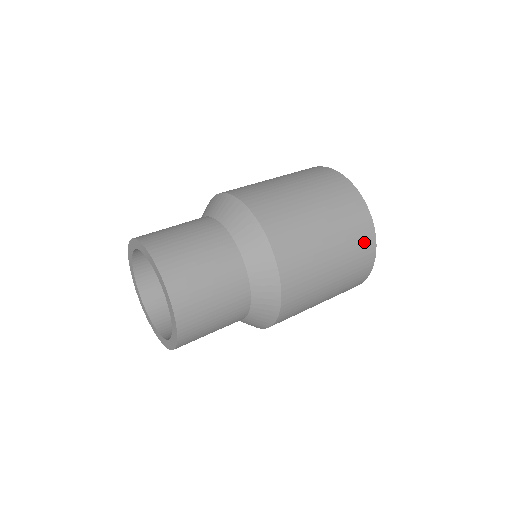
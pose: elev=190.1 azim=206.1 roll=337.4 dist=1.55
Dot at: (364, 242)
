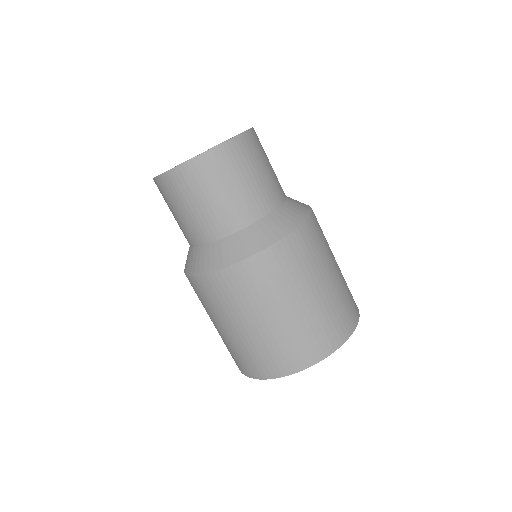
Dot at: (347, 317)
